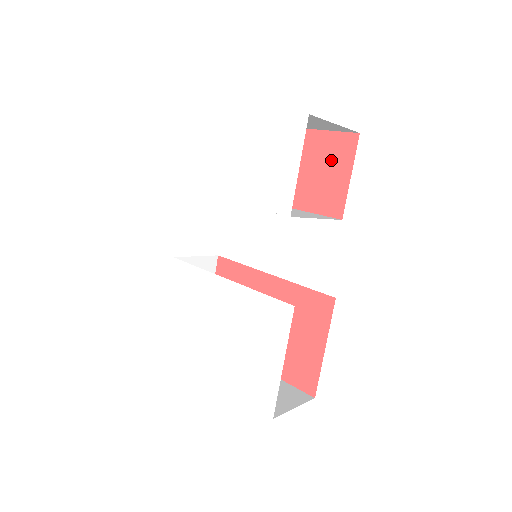
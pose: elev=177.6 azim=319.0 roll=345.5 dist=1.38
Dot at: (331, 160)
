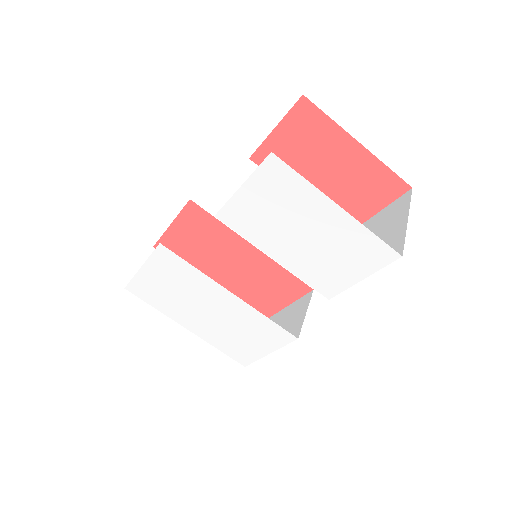
Dot at: (367, 188)
